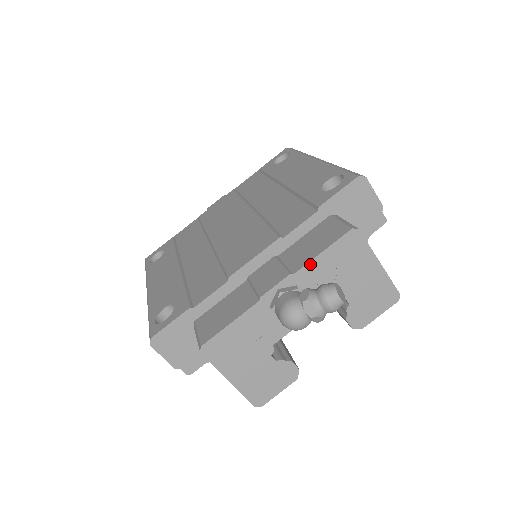
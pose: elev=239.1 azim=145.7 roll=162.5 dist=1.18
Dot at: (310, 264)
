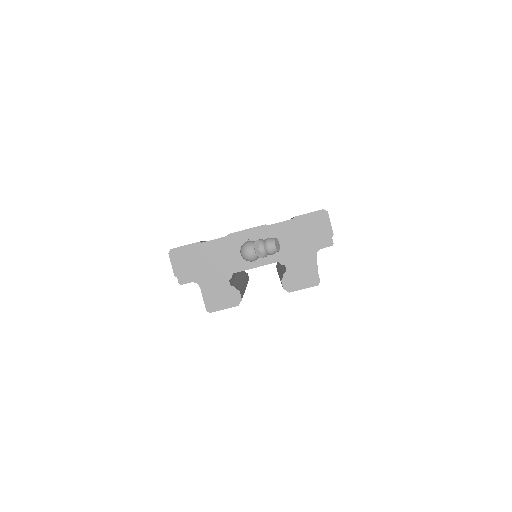
Dot at: (272, 233)
